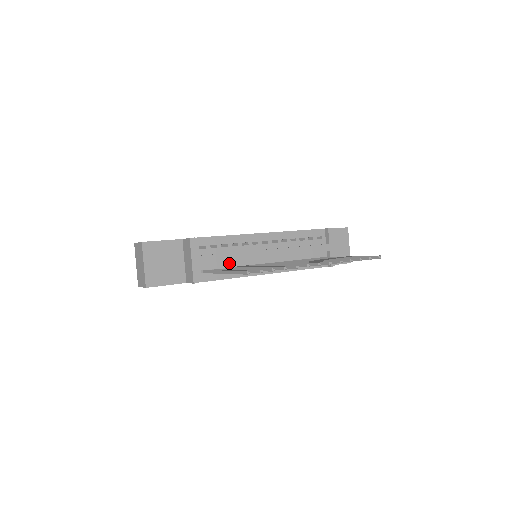
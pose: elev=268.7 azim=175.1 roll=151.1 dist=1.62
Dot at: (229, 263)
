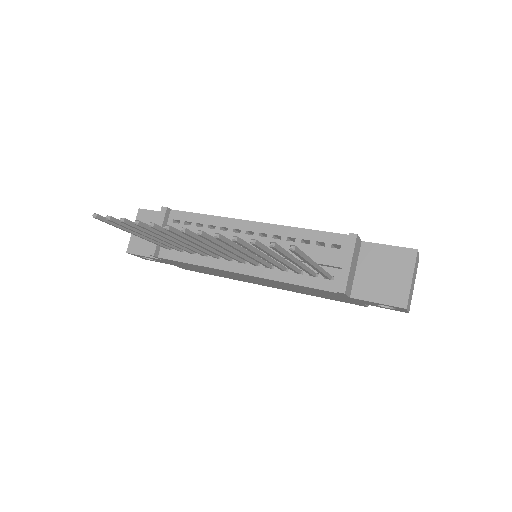
Dot at: occluded
